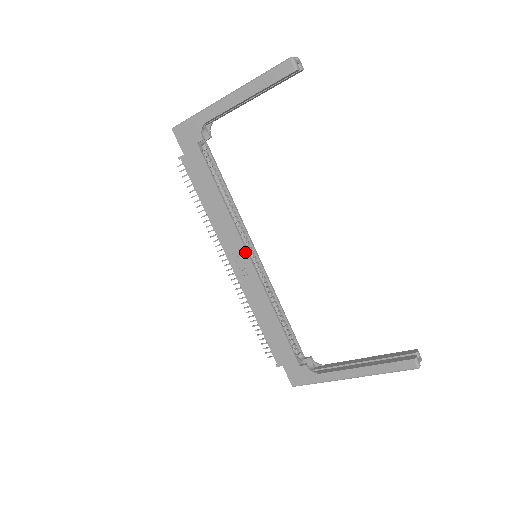
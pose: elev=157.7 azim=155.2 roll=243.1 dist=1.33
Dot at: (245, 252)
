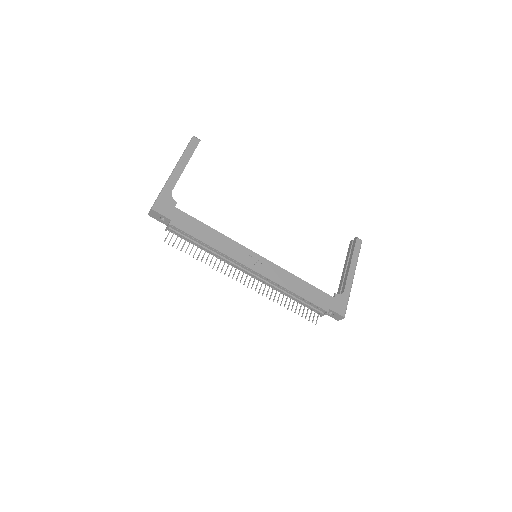
Dot at: (252, 253)
